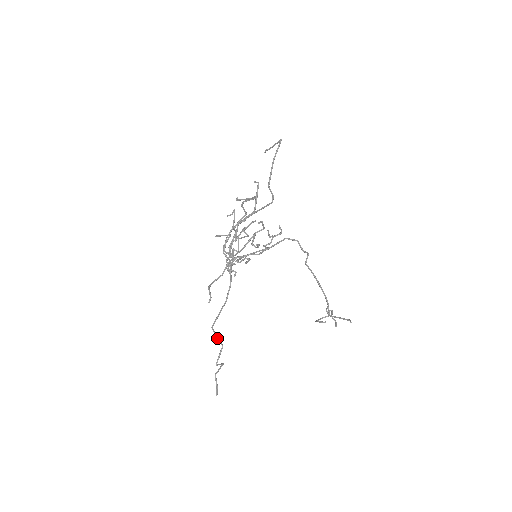
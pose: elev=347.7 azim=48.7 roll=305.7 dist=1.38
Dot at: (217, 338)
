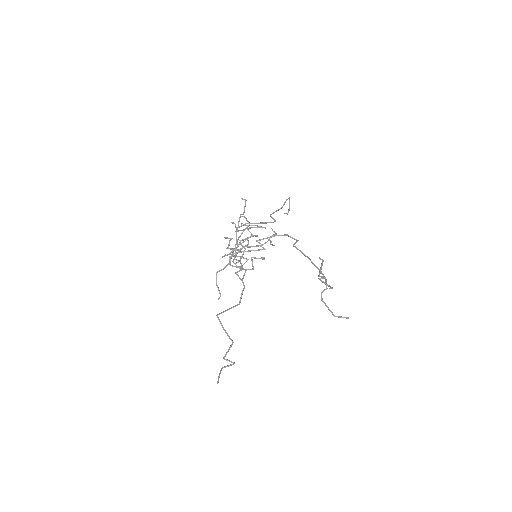
Dot at: (225, 331)
